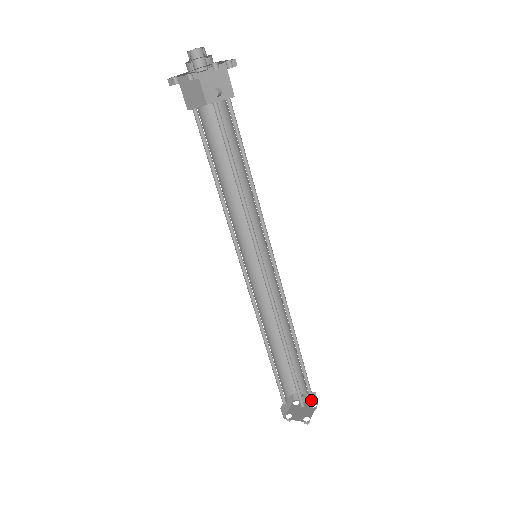
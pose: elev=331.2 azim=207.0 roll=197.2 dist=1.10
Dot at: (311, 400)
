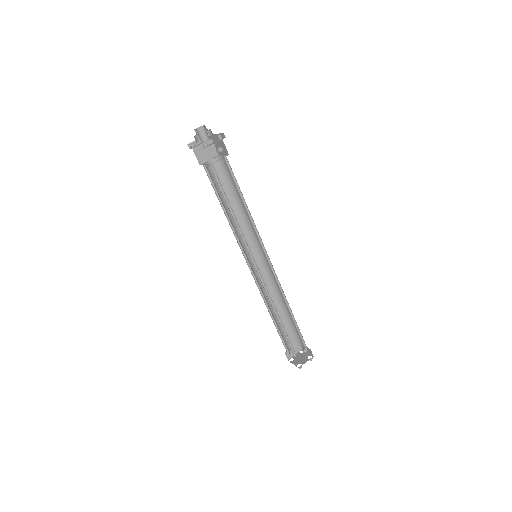
Dot at: (310, 353)
